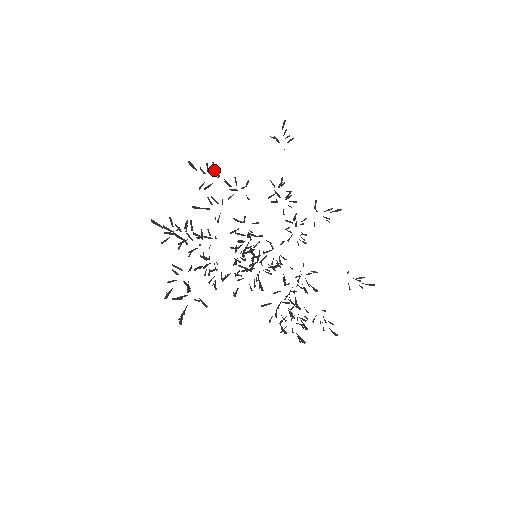
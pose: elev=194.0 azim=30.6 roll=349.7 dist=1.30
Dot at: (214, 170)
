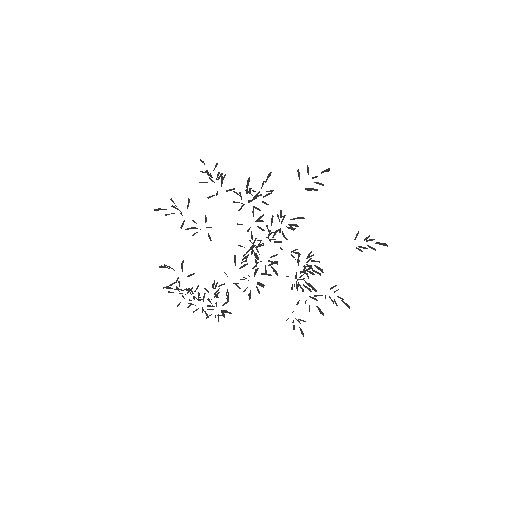
Dot at: occluded
